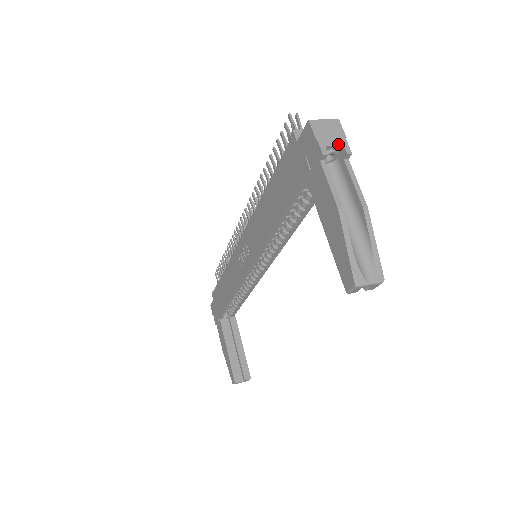
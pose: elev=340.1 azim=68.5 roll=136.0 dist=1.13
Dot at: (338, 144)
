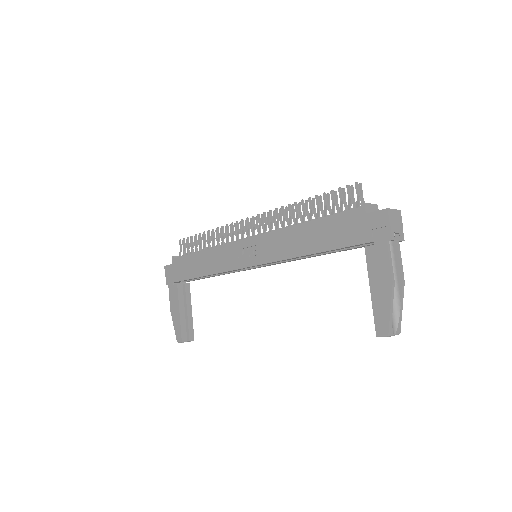
Dot at: (399, 232)
